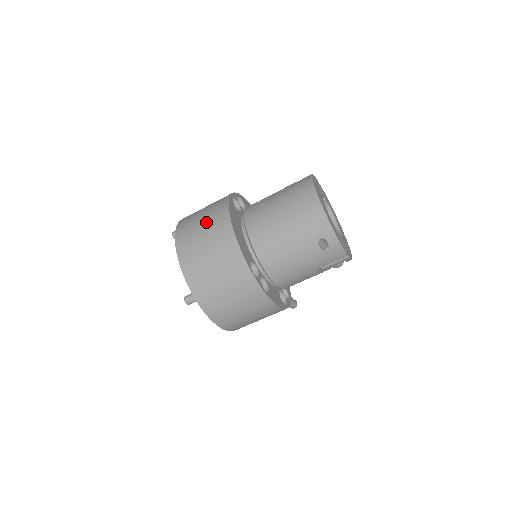
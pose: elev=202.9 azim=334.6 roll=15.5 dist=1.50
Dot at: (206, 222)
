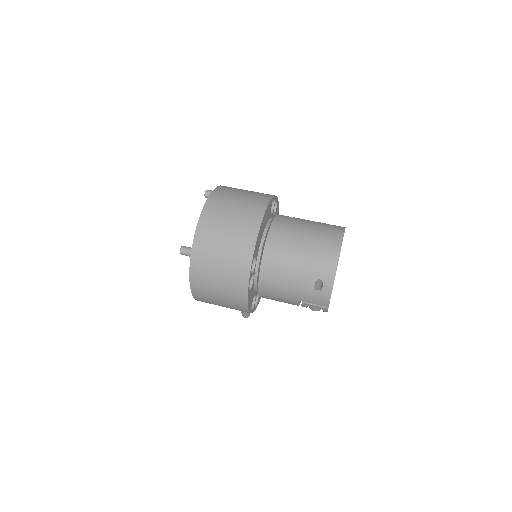
Dot at: (243, 202)
